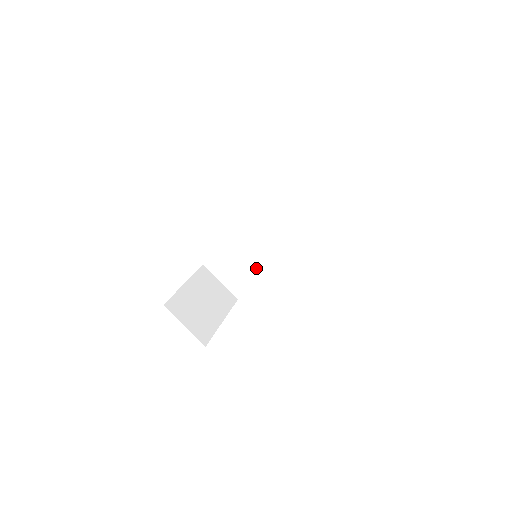
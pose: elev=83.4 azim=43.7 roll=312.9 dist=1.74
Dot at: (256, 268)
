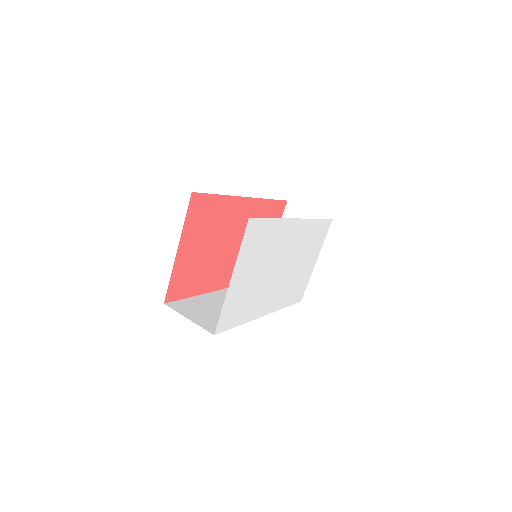
Dot at: occluded
